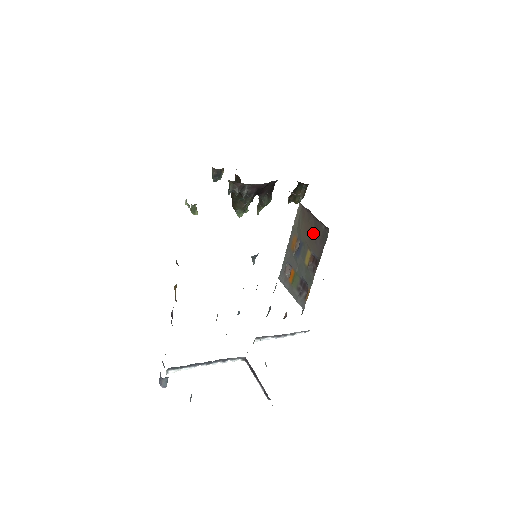
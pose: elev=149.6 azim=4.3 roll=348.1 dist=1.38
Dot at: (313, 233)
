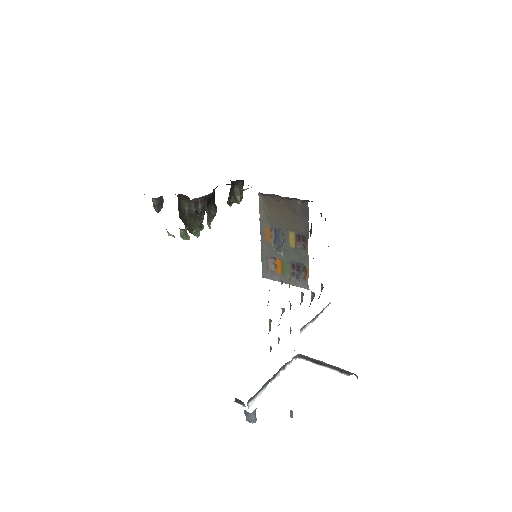
Dot at: (289, 214)
